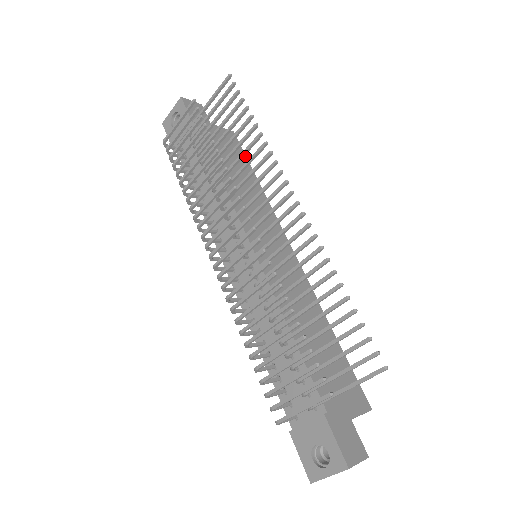
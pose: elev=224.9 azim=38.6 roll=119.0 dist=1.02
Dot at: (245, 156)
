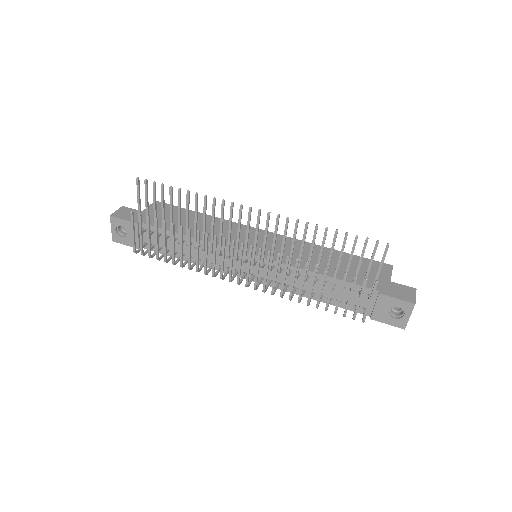
Dot at: occluded
